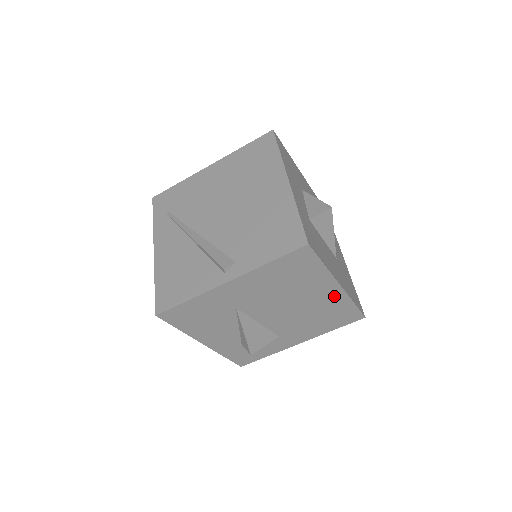
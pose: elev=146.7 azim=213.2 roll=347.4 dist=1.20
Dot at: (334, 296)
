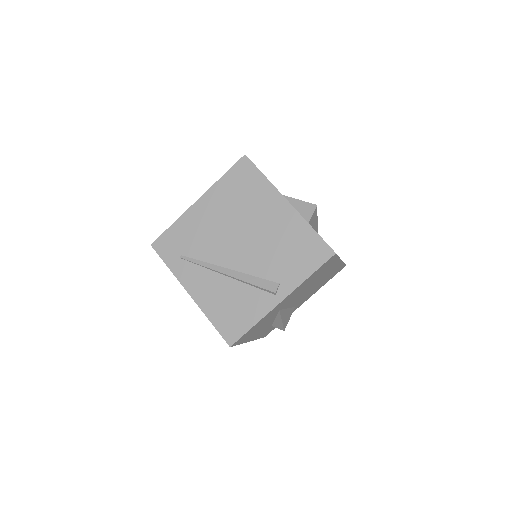
Dot at: (335, 267)
